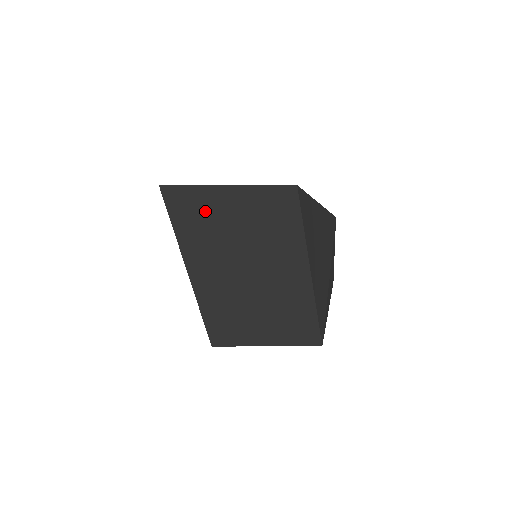
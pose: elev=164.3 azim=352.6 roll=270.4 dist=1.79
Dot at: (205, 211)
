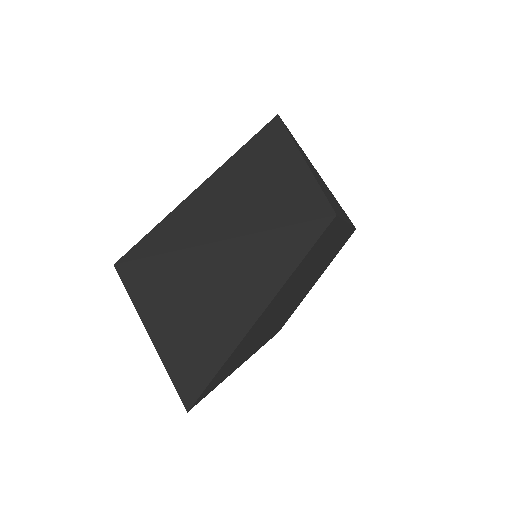
Dot at: (246, 343)
